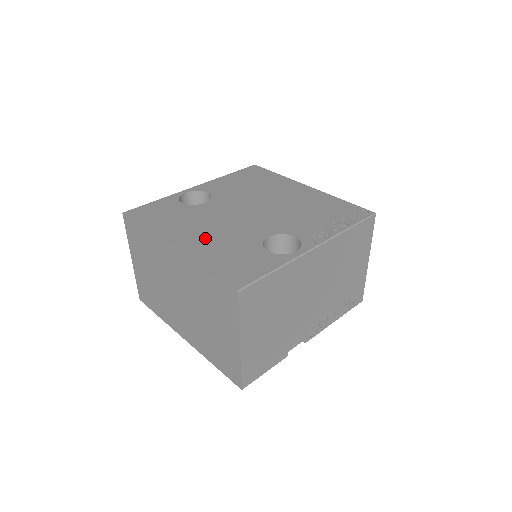
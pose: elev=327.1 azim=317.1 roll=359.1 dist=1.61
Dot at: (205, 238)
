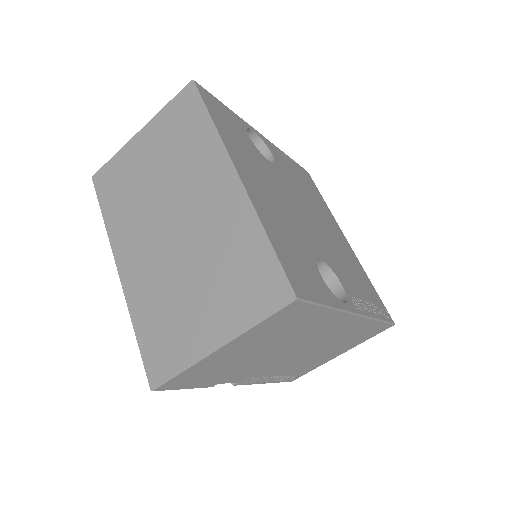
Dot at: (269, 199)
